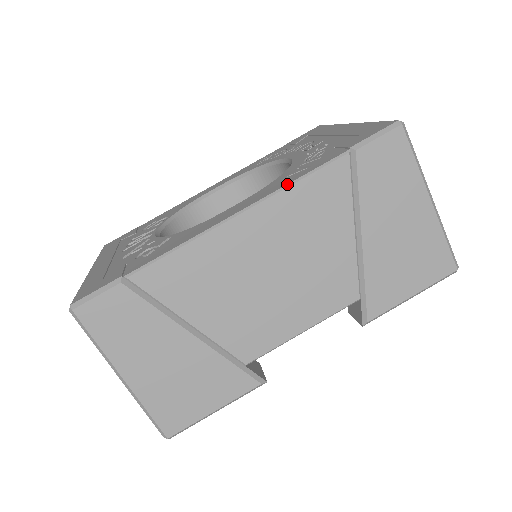
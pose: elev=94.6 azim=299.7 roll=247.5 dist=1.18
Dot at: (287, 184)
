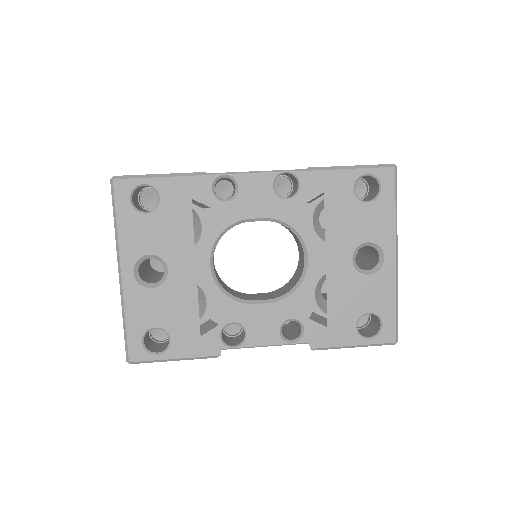
Dot at: occluded
